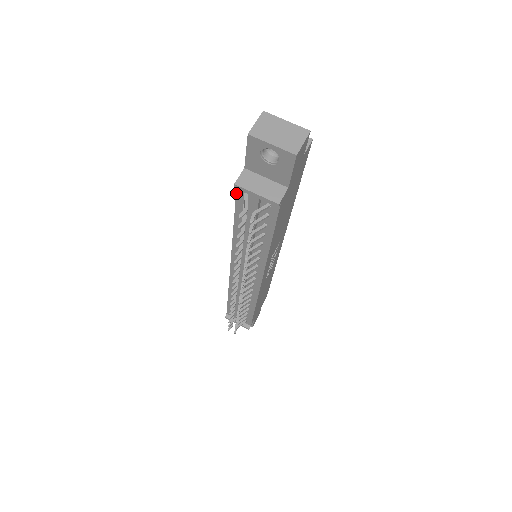
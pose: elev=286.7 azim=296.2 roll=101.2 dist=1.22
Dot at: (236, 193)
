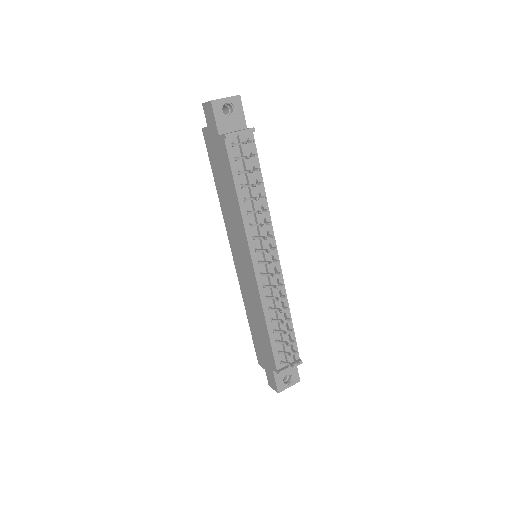
Dot at: (227, 151)
